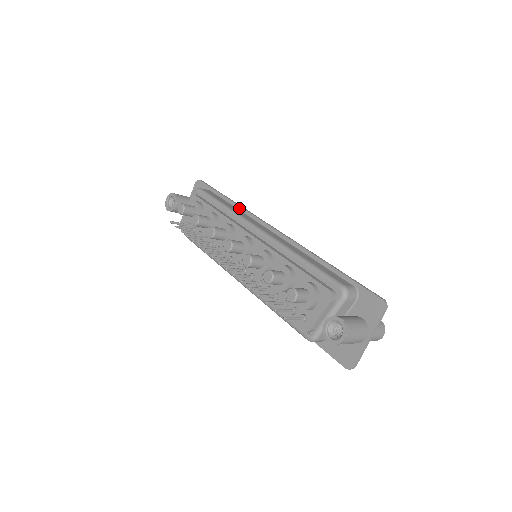
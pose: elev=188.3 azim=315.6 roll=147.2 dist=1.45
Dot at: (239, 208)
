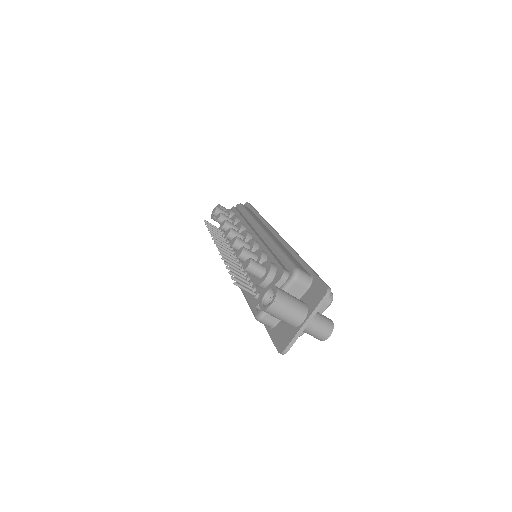
Dot at: (262, 220)
